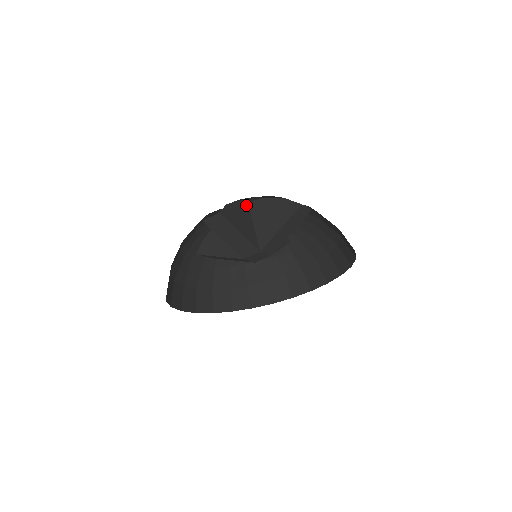
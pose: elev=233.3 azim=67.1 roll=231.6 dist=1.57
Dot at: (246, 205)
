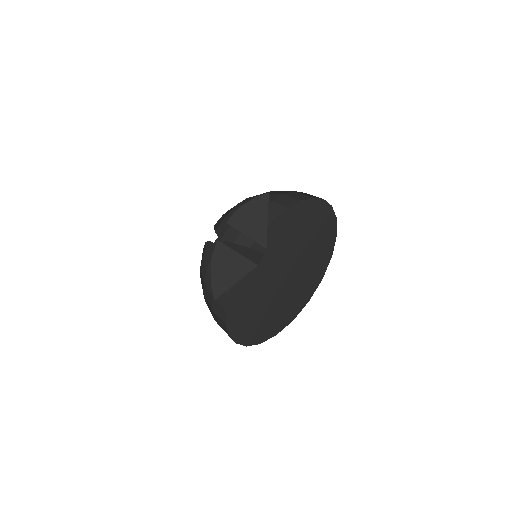
Dot at: (218, 246)
